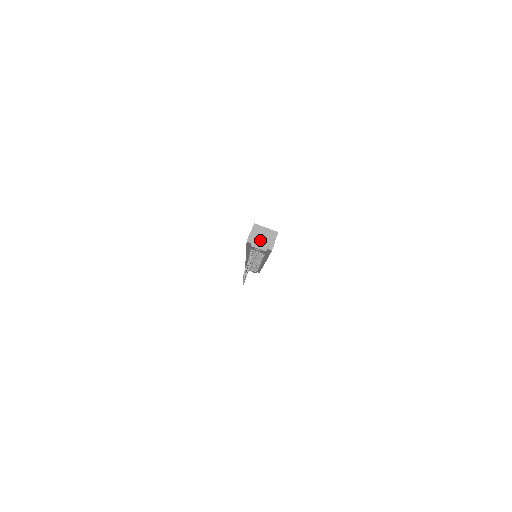
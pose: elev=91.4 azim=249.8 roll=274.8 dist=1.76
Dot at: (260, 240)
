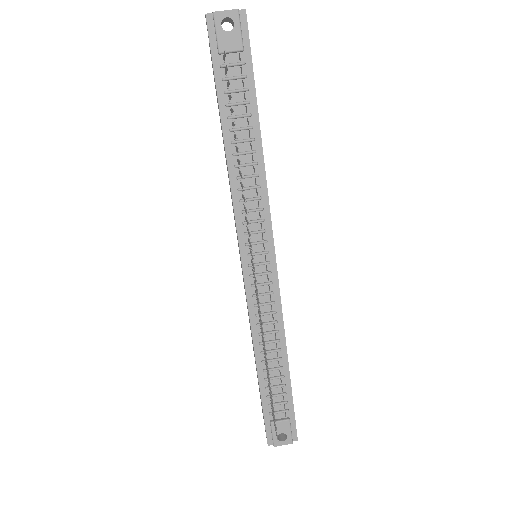
Dot at: occluded
